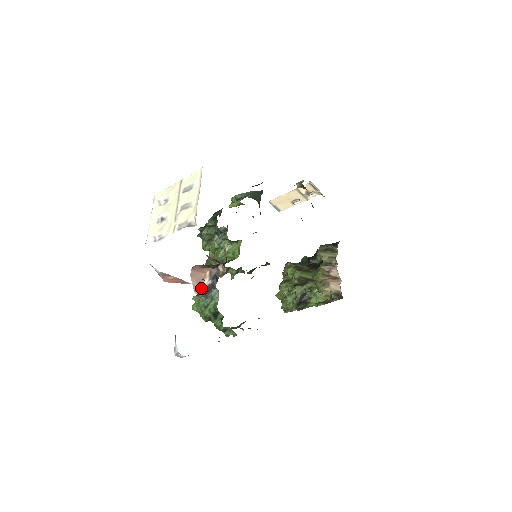
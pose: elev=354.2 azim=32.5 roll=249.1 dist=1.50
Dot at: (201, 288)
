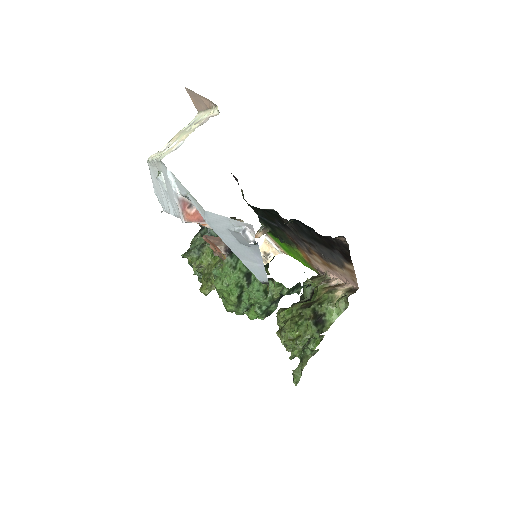
Dot at: (223, 244)
